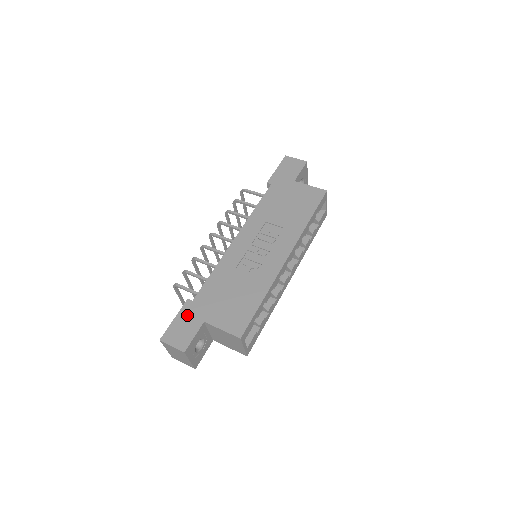
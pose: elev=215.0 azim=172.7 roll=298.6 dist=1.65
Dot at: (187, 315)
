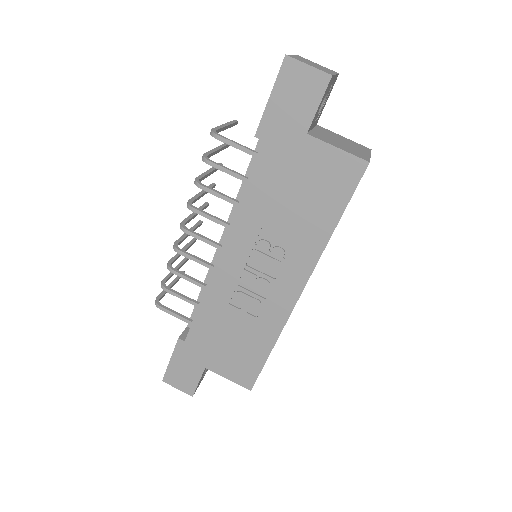
Dot at: (183, 358)
